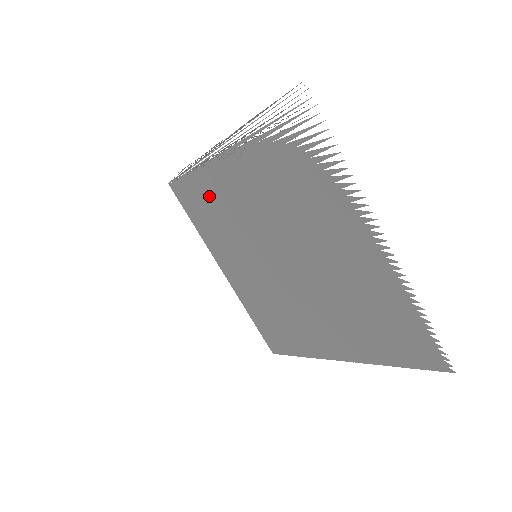
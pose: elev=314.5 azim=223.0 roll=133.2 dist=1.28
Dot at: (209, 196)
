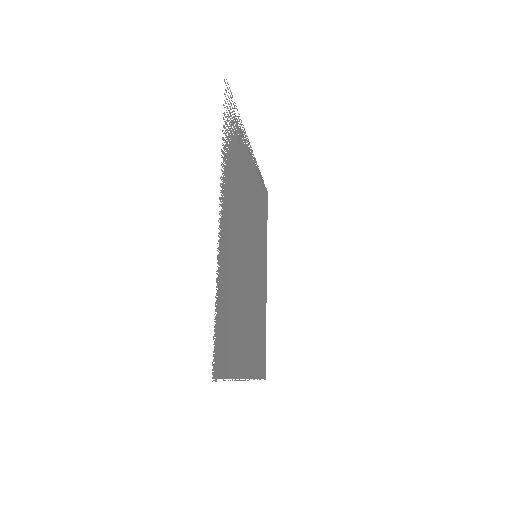
Dot at: (260, 200)
